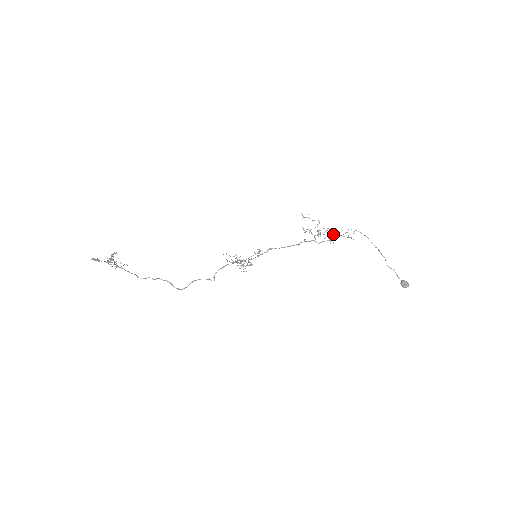
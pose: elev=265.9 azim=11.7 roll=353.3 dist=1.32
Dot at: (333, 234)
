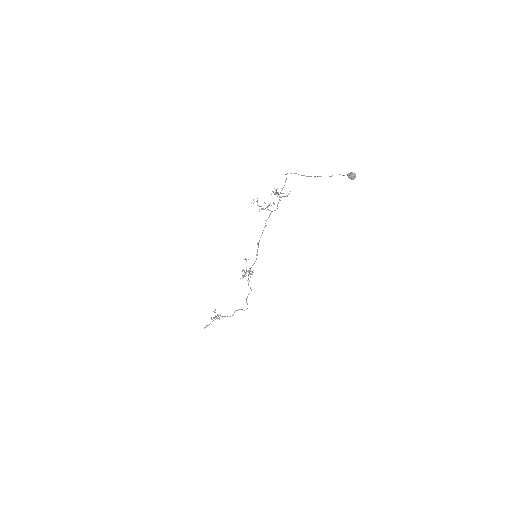
Dot at: occluded
